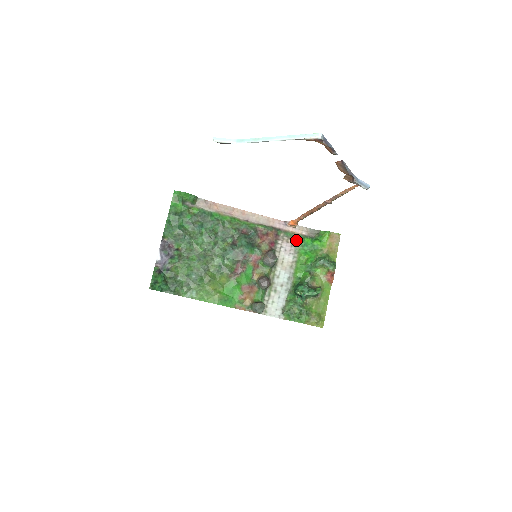
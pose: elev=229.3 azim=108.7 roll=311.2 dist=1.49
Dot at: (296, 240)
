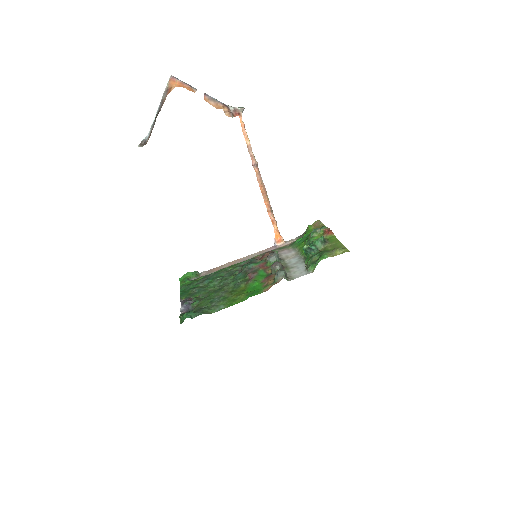
Dot at: (290, 246)
